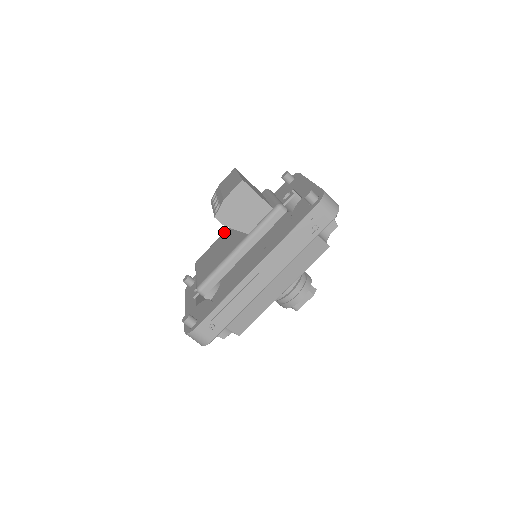
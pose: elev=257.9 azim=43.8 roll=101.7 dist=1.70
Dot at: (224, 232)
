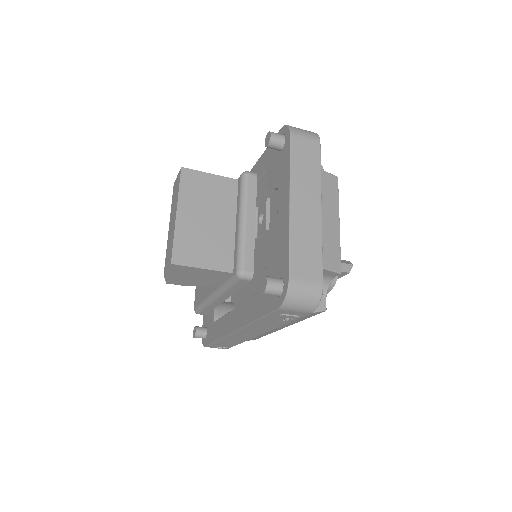
Dot at: occluded
